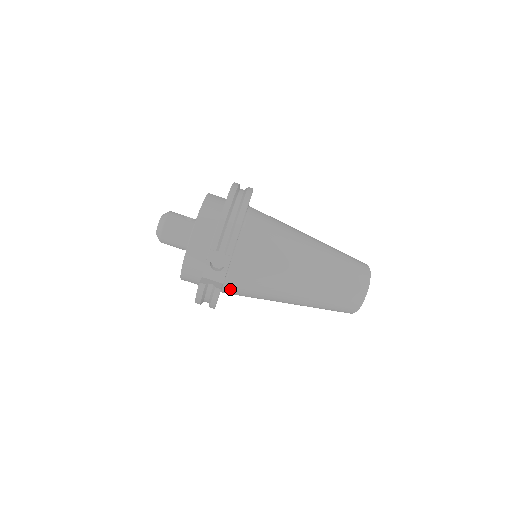
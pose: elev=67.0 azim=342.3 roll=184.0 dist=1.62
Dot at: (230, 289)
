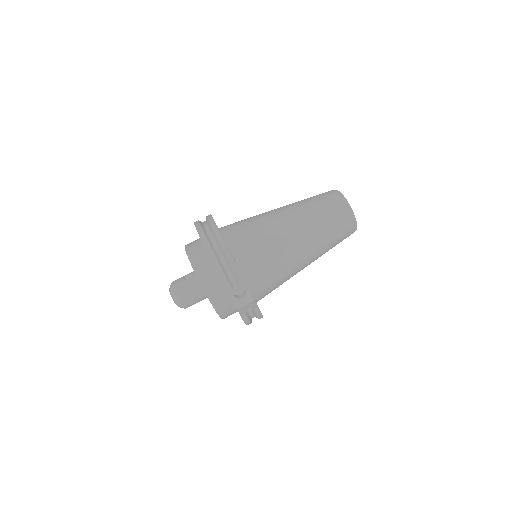
Dot at: (262, 297)
